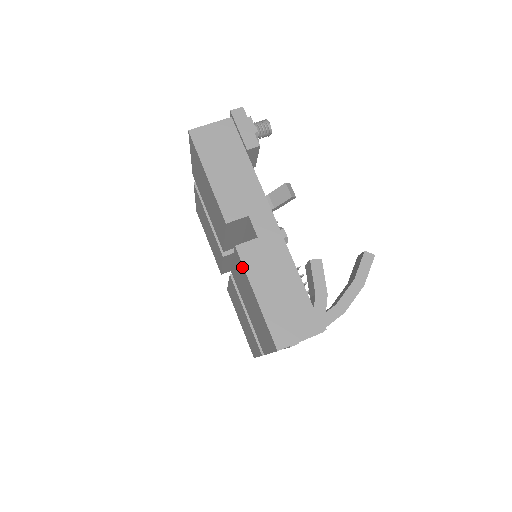
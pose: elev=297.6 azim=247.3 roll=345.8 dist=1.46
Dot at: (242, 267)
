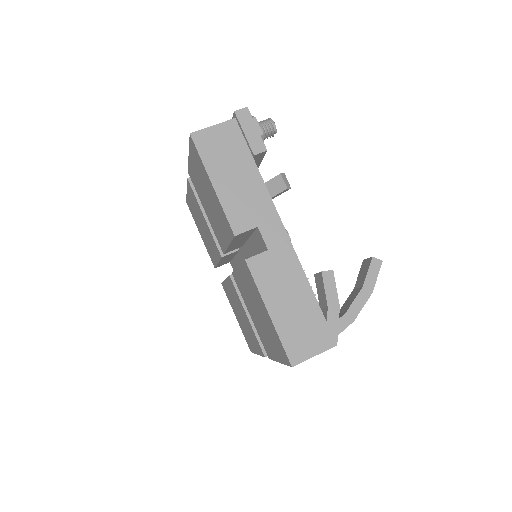
Dot at: (252, 281)
